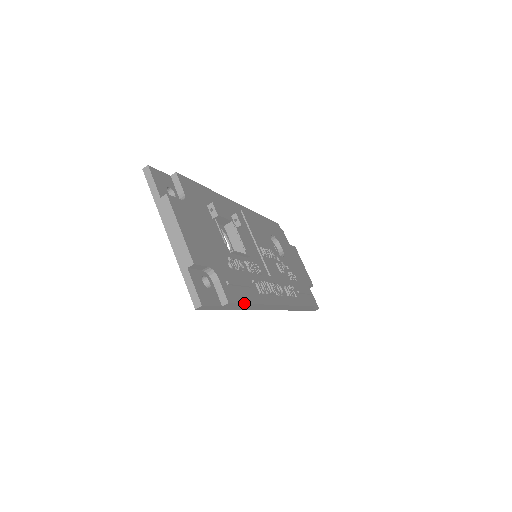
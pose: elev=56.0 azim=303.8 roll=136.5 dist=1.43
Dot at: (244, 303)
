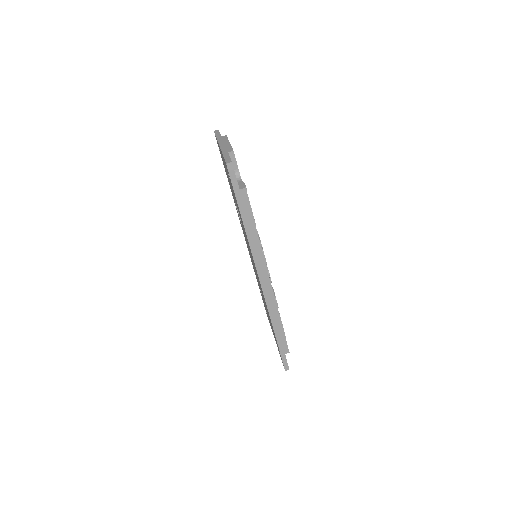
Dot at: (251, 211)
